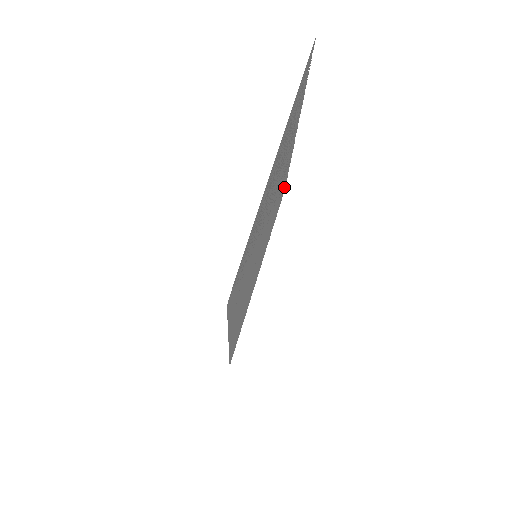
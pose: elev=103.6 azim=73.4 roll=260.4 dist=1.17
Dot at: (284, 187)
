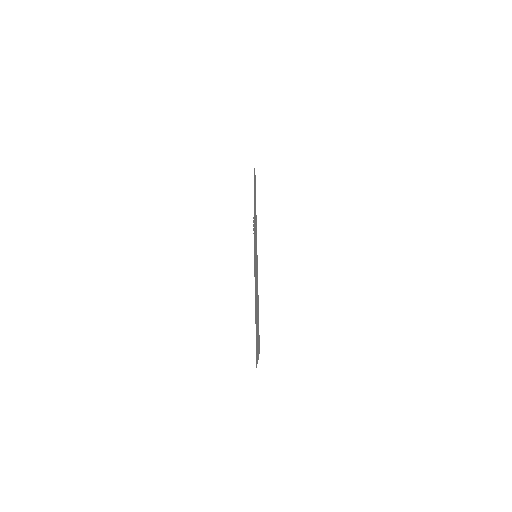
Dot at: occluded
